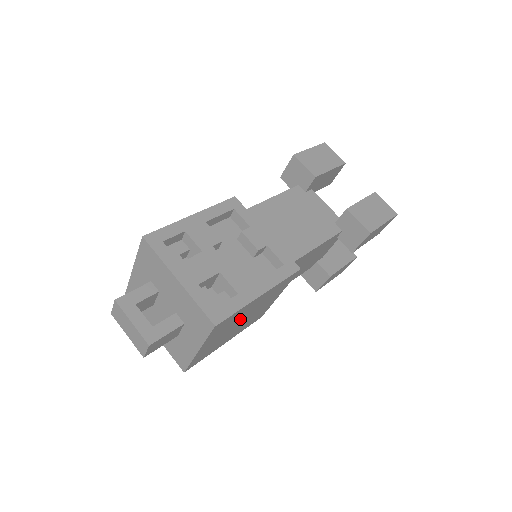
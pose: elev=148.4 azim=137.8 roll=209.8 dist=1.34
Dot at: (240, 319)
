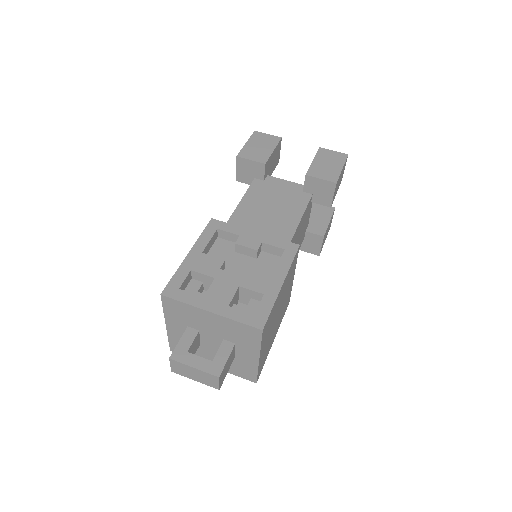
Dot at: (276, 314)
